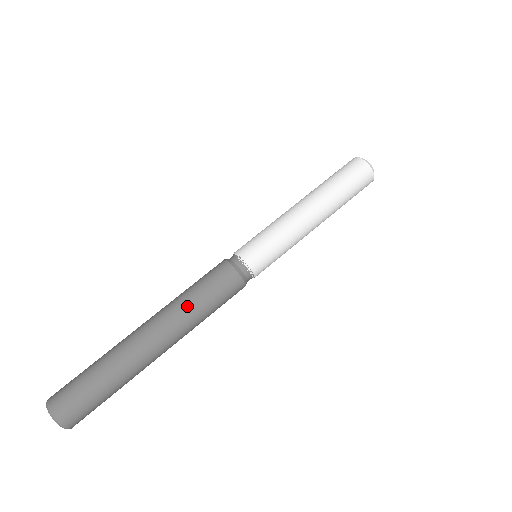
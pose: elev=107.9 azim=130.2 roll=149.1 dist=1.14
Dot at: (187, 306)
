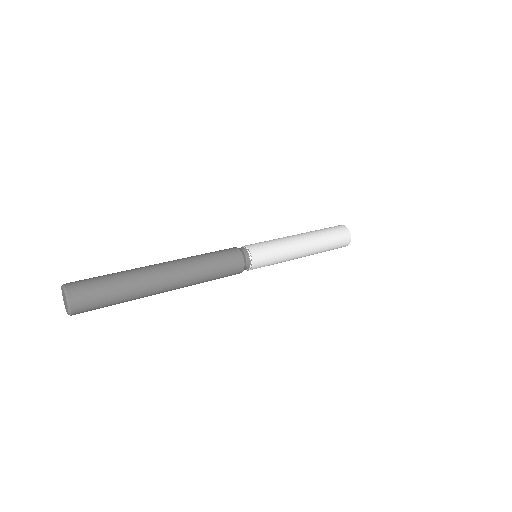
Dot at: (194, 256)
